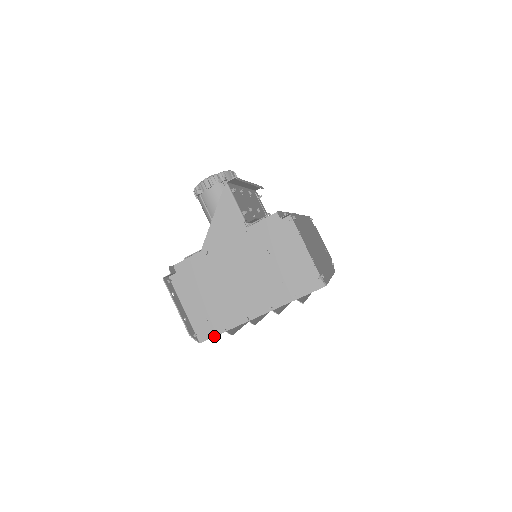
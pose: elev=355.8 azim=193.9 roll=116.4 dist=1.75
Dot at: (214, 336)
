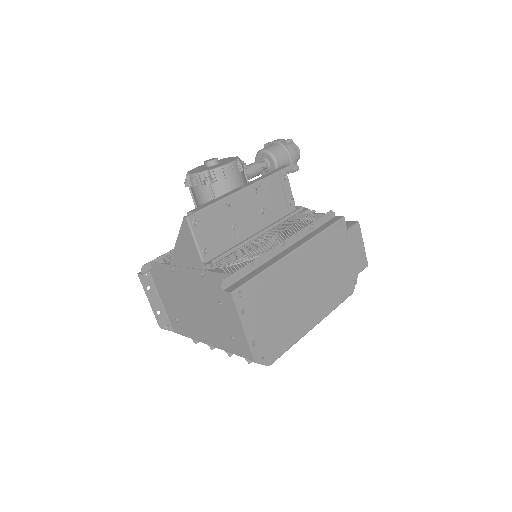
Dot at: (183, 335)
